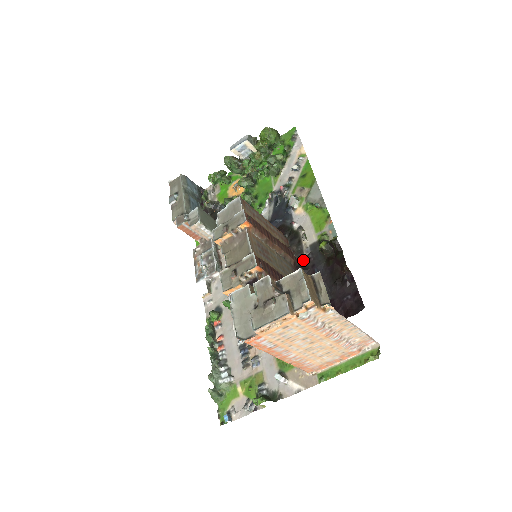
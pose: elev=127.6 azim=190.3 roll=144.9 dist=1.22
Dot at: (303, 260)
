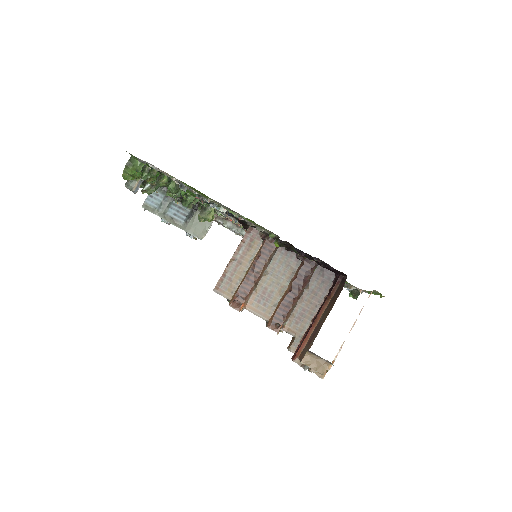
Dot at: (279, 242)
